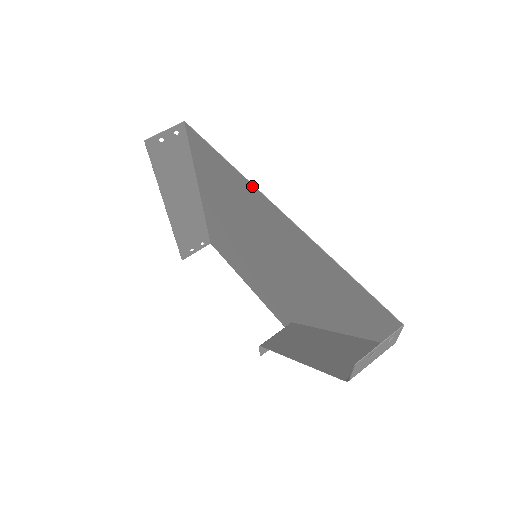
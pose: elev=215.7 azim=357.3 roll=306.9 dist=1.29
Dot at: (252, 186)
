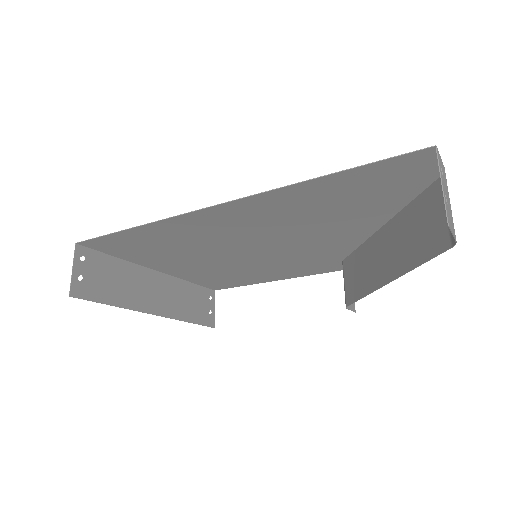
Dot at: (183, 216)
